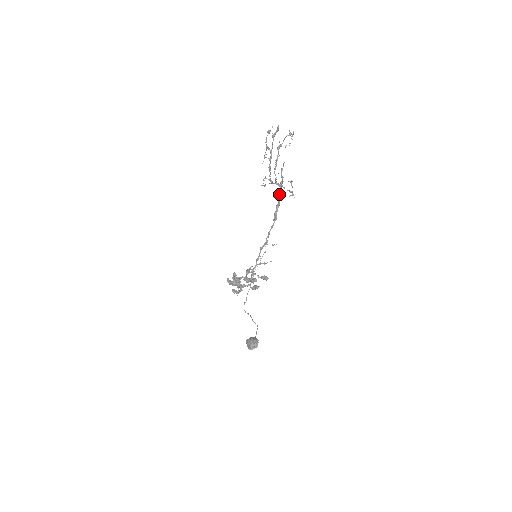
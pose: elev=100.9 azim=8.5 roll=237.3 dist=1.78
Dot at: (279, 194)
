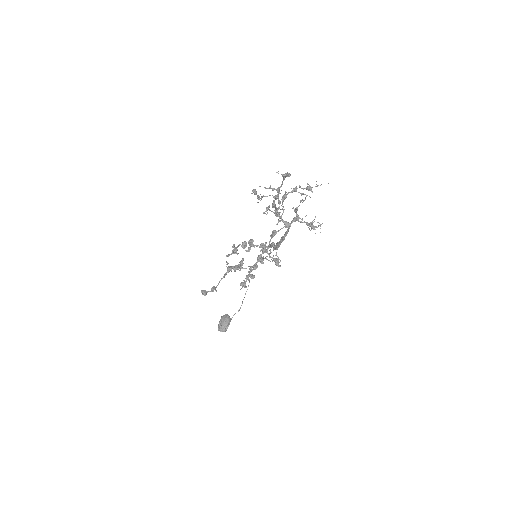
Dot at: (286, 231)
